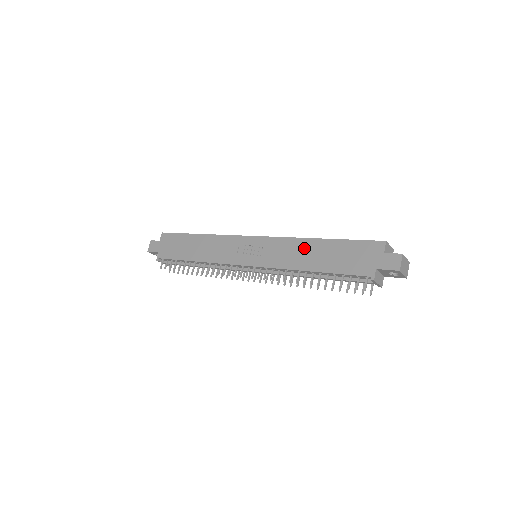
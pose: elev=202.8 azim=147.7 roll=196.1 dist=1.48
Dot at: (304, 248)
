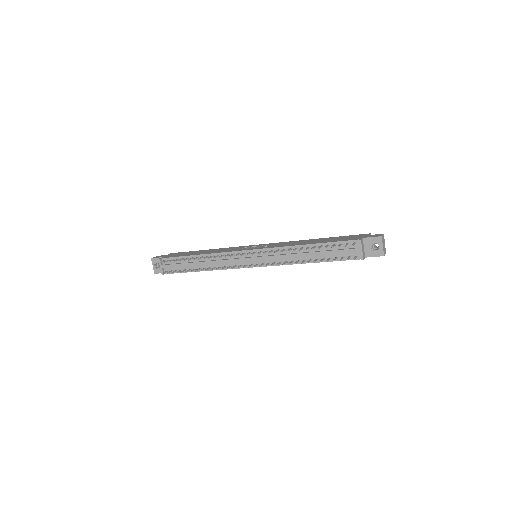
Dot at: (303, 241)
